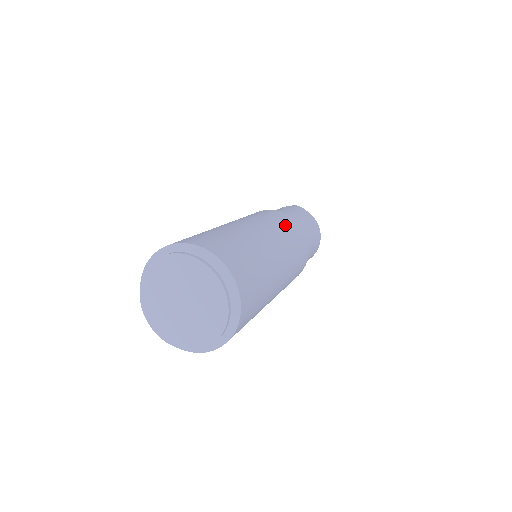
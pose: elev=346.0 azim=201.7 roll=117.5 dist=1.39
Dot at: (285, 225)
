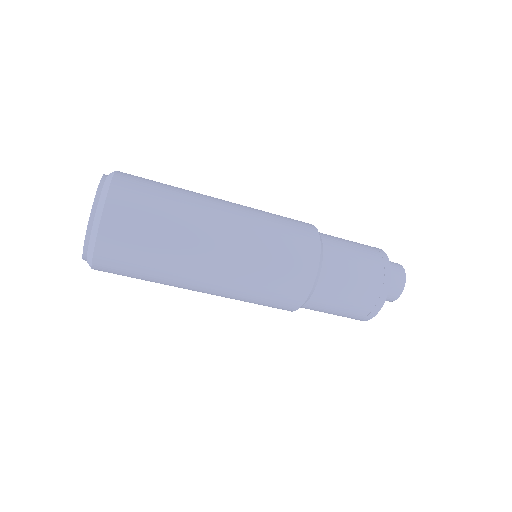
Dot at: (279, 215)
